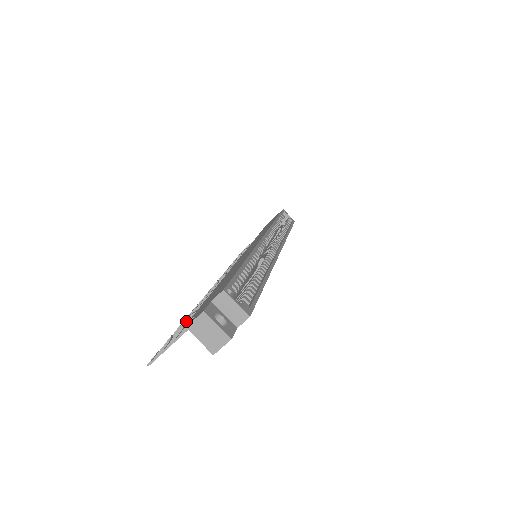
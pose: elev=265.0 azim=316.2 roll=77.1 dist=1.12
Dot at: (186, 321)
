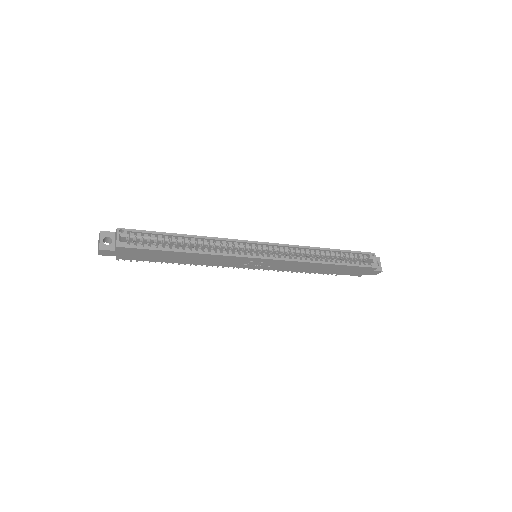
Dot at: occluded
